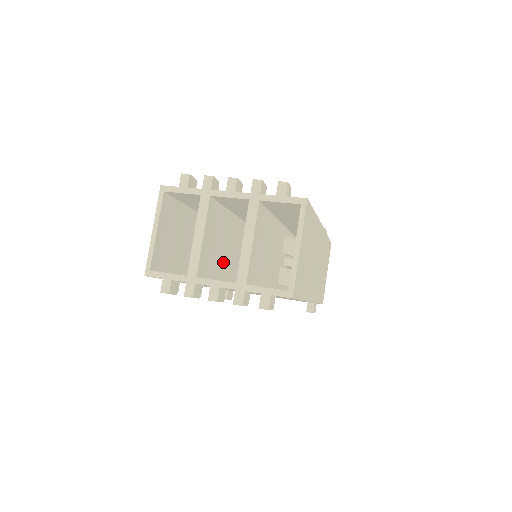
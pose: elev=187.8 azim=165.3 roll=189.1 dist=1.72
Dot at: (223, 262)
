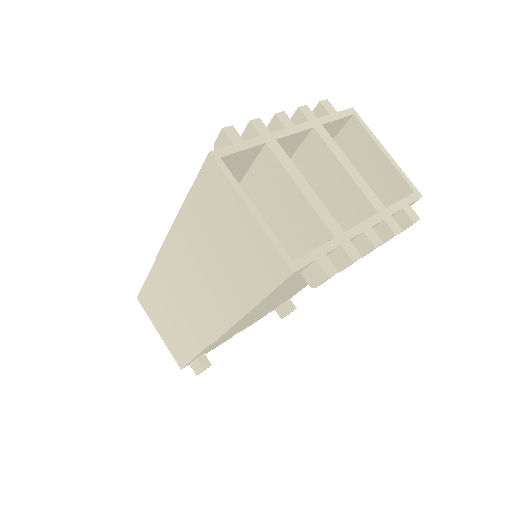
Dot at: occluded
